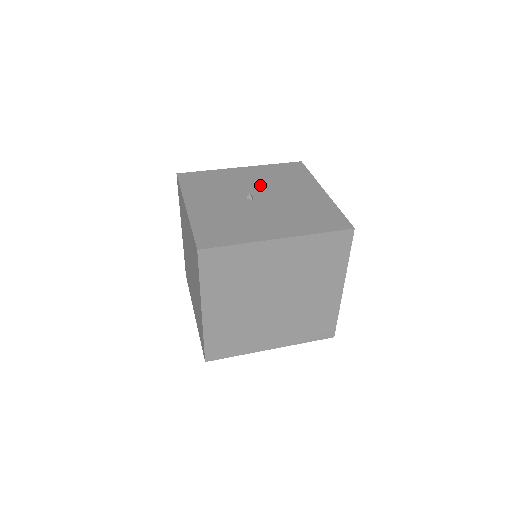
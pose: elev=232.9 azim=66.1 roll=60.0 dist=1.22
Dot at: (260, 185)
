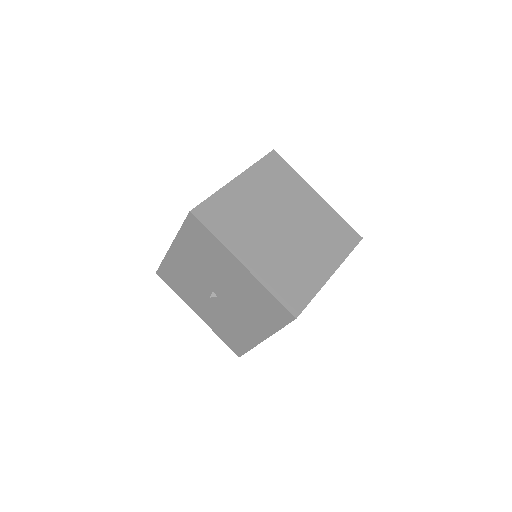
Dot at: (203, 272)
